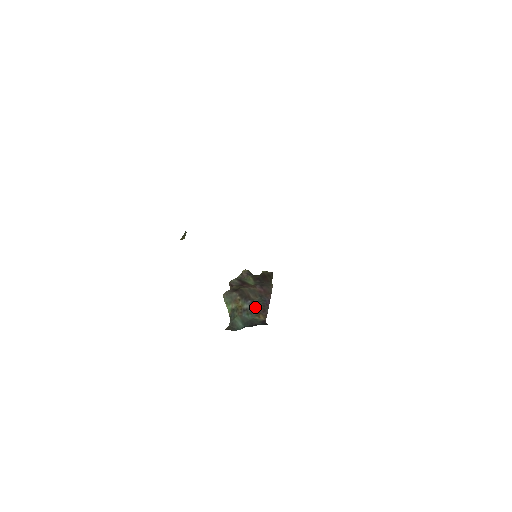
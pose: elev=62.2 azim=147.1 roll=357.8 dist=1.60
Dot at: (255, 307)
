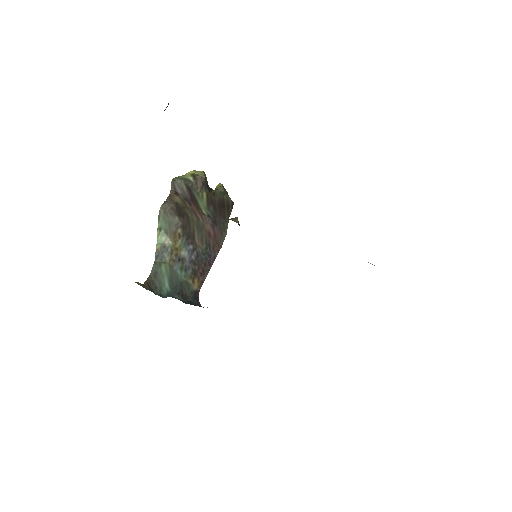
Dot at: (194, 261)
